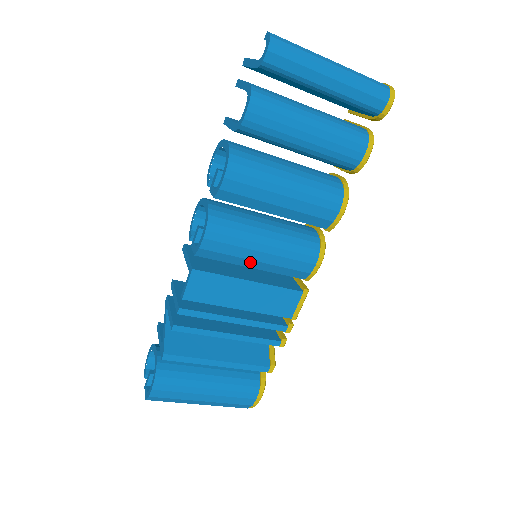
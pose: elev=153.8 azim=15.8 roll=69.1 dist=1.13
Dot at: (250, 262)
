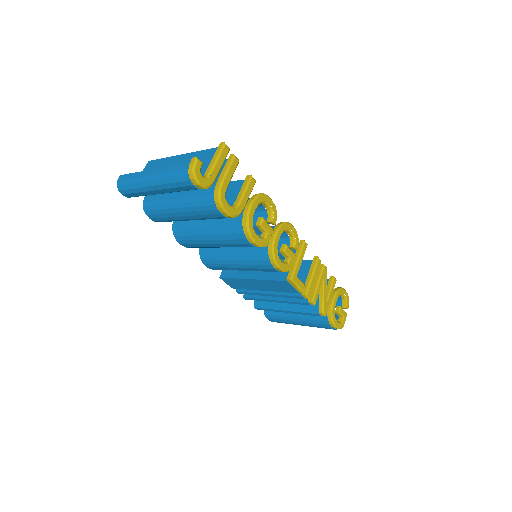
Dot at: (241, 270)
